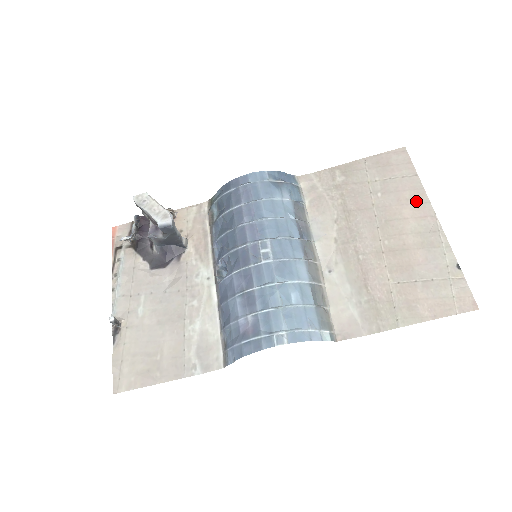
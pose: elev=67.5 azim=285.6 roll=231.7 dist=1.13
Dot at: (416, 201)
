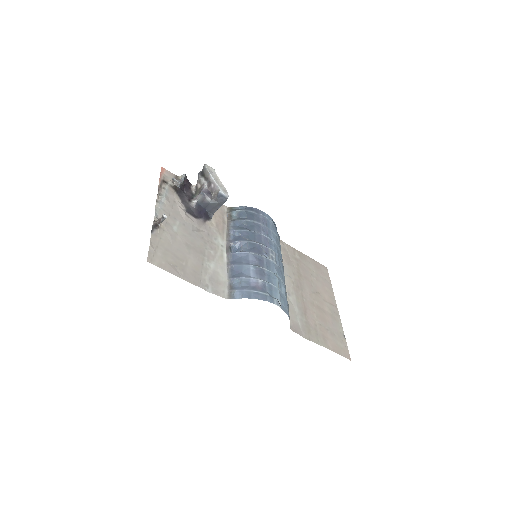
Dot at: (330, 295)
